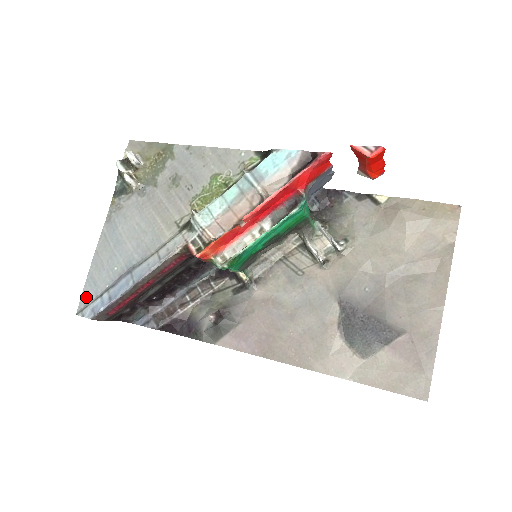
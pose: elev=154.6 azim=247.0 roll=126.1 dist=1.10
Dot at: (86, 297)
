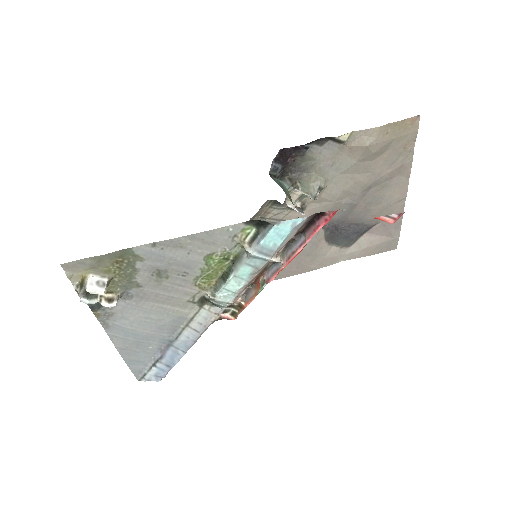
Dot at: (137, 370)
